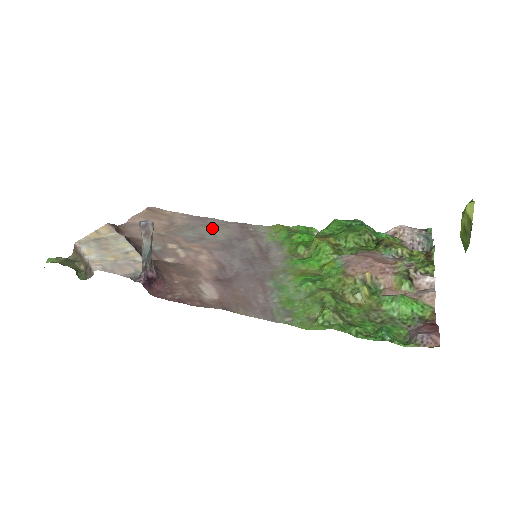
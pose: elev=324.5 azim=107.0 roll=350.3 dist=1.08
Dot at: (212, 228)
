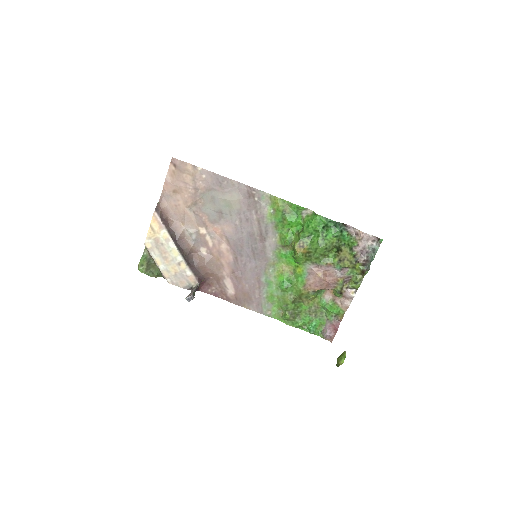
Dot at: (227, 200)
